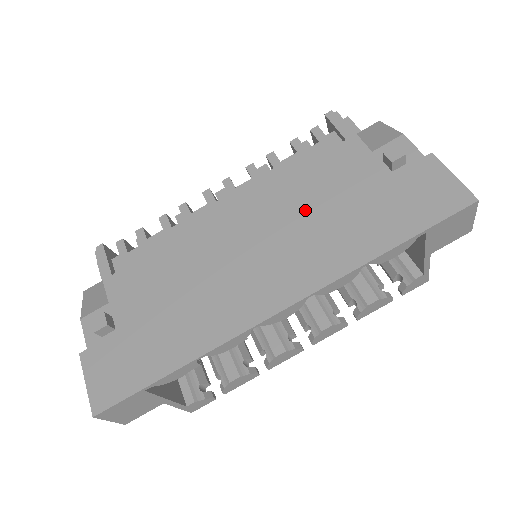
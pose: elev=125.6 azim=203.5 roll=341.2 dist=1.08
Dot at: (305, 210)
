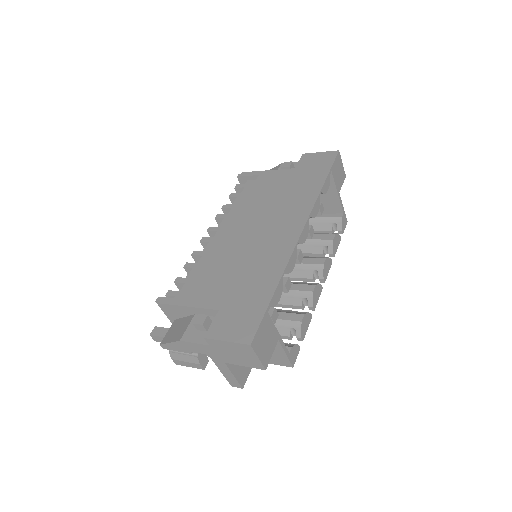
Dot at: (269, 201)
